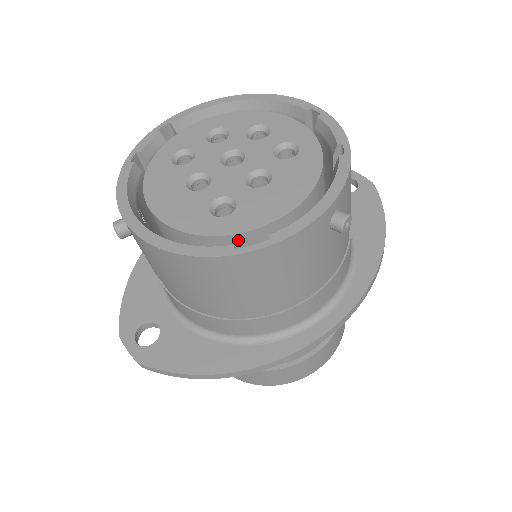
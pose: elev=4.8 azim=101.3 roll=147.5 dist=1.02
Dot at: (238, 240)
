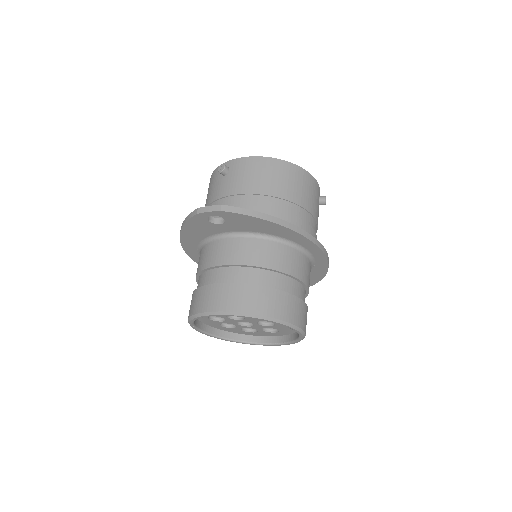
Dot at: occluded
